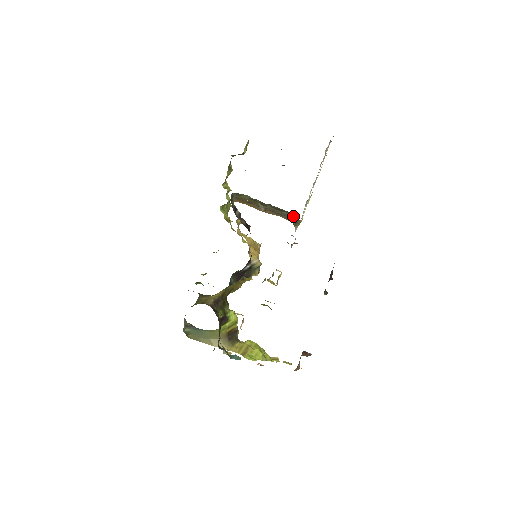
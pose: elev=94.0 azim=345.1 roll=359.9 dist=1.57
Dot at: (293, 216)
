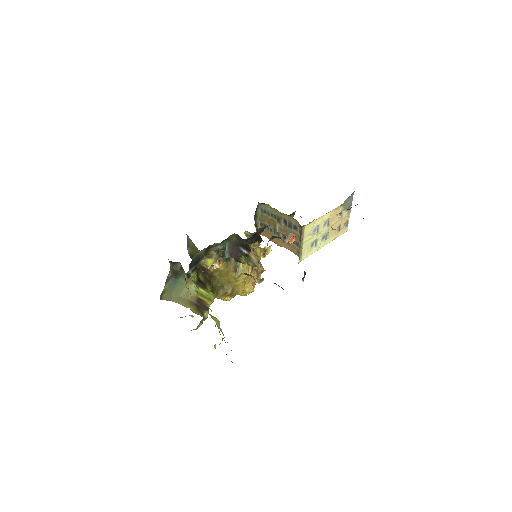
Dot at: (300, 234)
